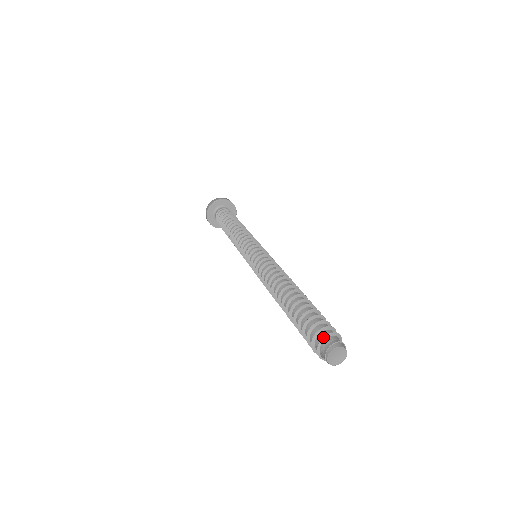
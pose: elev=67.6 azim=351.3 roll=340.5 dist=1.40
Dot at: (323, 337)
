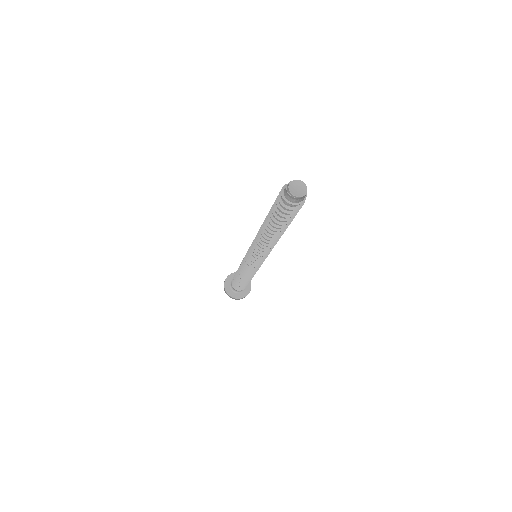
Dot at: (281, 193)
